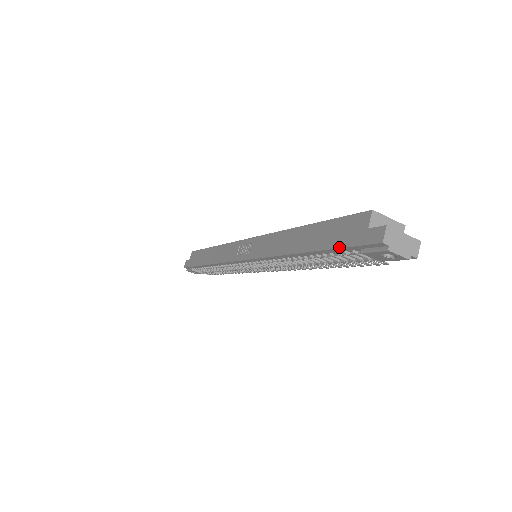
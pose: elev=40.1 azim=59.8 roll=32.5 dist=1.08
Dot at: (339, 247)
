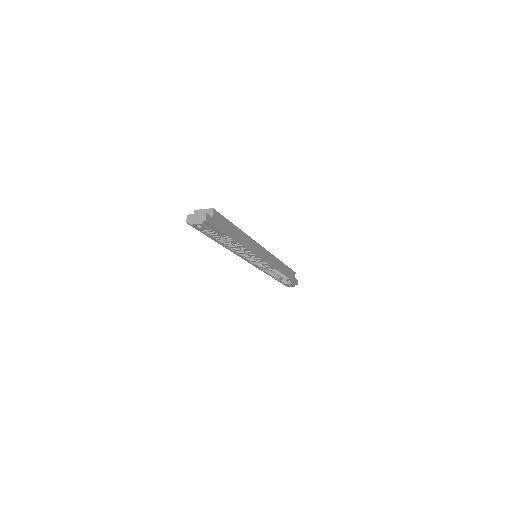
Dot at: (202, 232)
